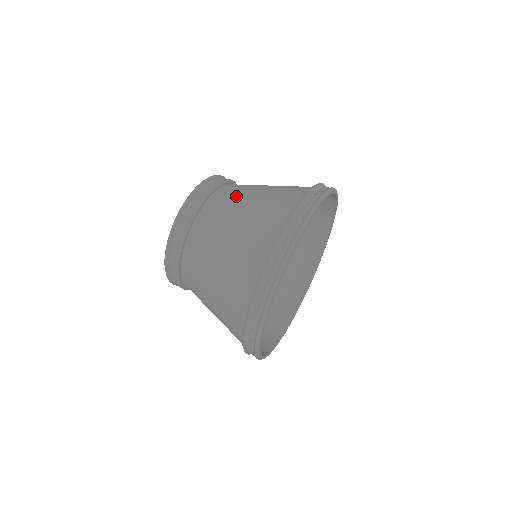
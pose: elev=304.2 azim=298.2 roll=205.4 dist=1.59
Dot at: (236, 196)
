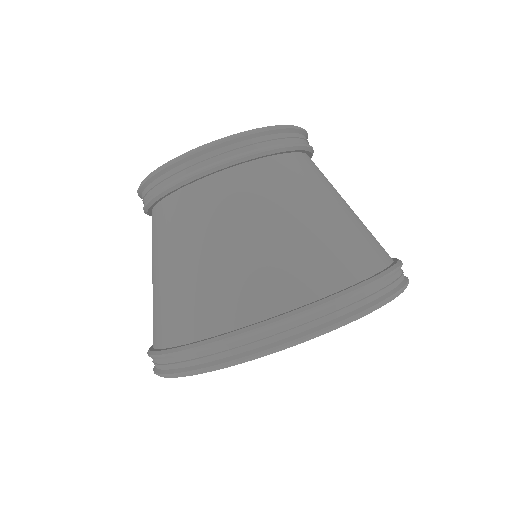
Dot at: (189, 228)
